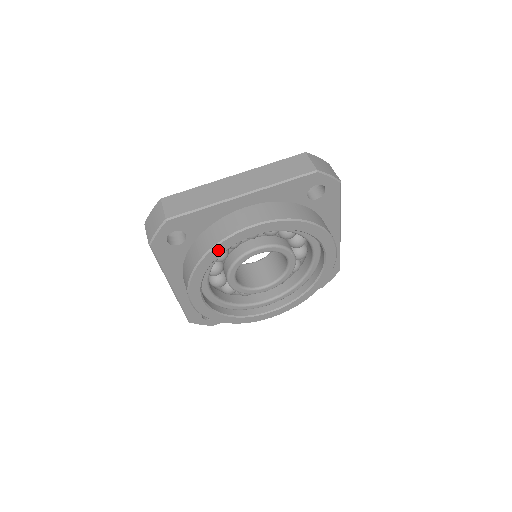
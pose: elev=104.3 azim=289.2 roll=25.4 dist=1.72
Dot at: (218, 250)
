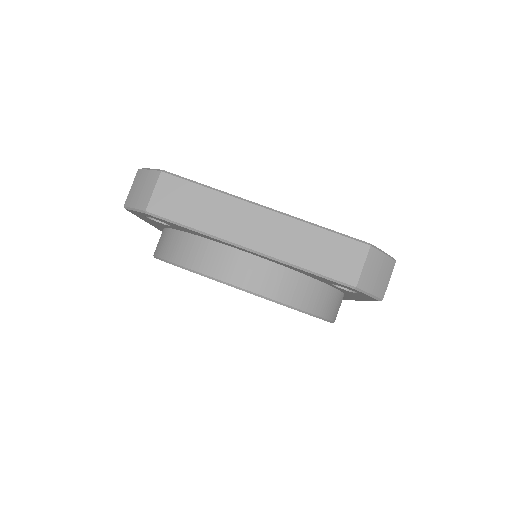
Dot at: occluded
